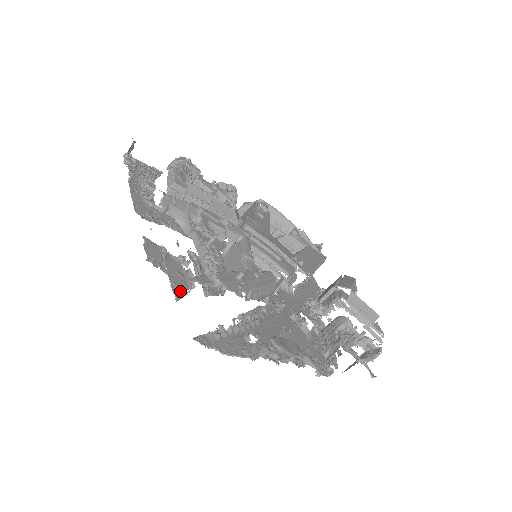
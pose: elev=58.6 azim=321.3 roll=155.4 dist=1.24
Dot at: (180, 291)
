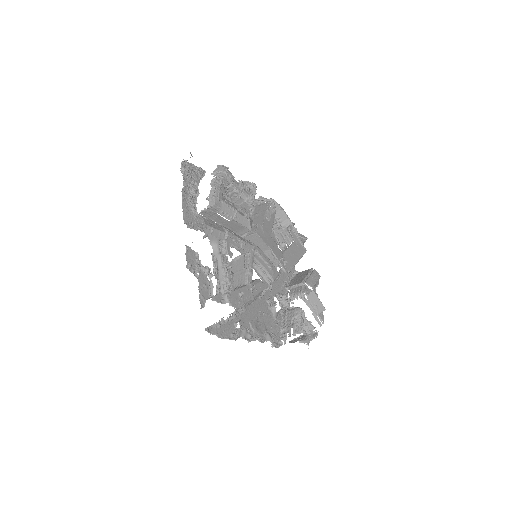
Dot at: (204, 301)
